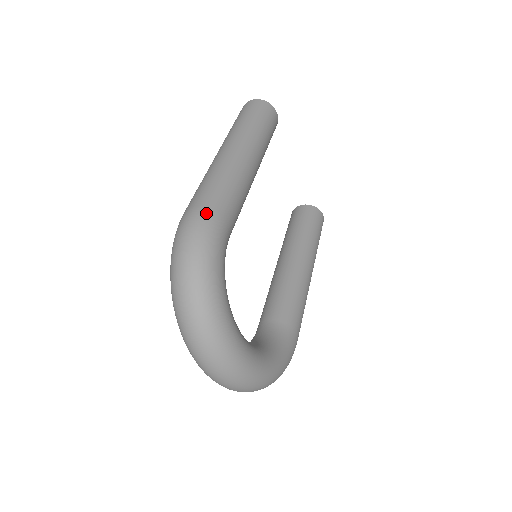
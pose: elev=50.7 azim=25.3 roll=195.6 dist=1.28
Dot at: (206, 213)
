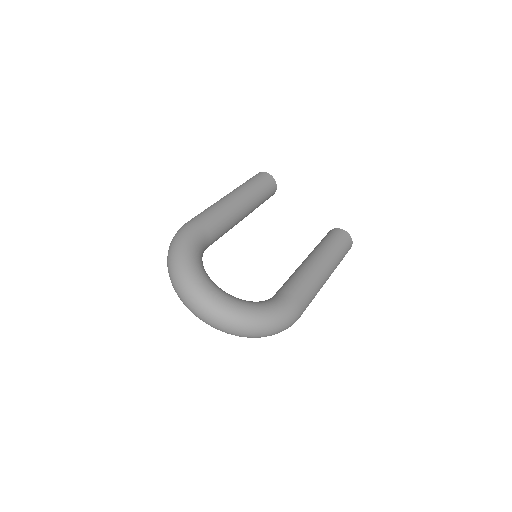
Dot at: (186, 223)
